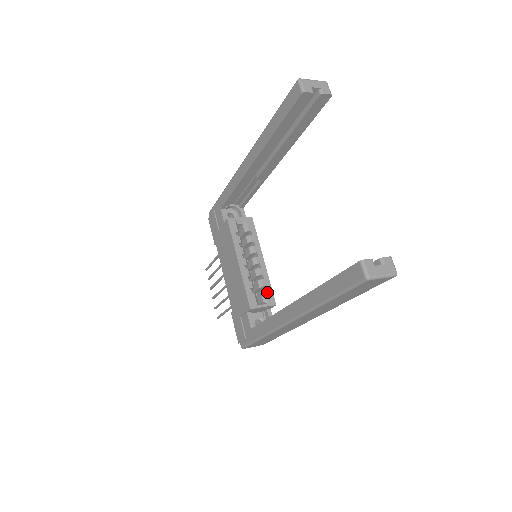
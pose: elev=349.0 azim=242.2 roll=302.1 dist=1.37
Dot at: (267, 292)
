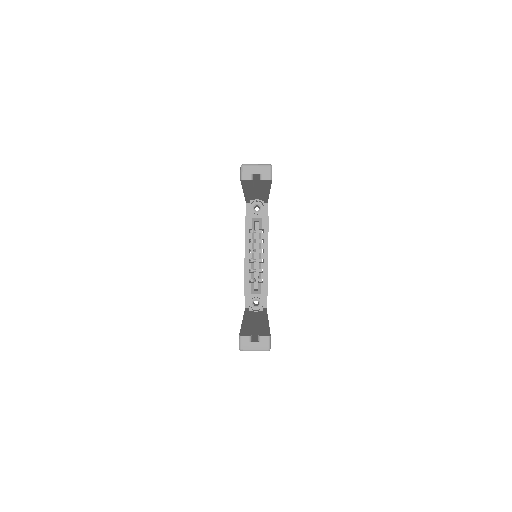
Dot at: (263, 284)
